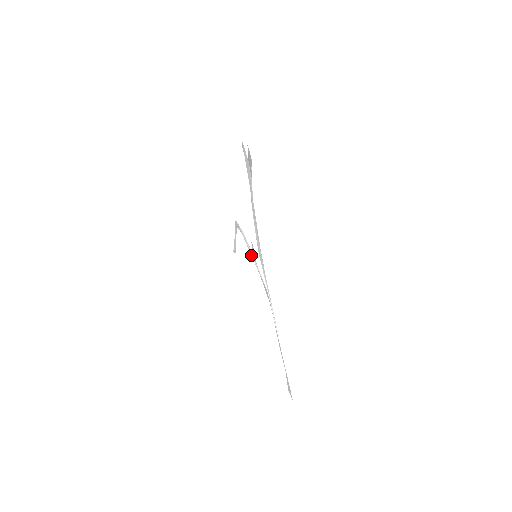
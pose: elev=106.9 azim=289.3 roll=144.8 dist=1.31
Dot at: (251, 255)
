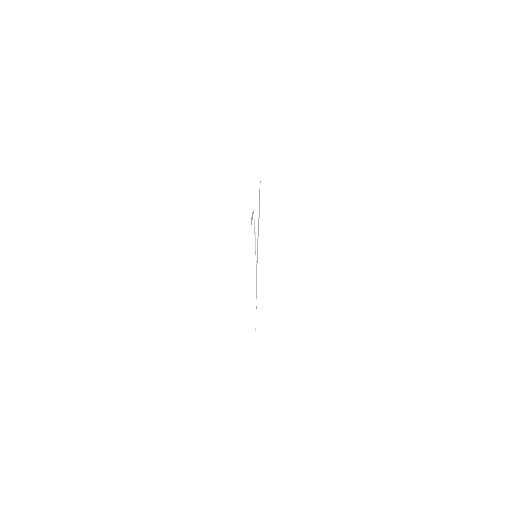
Dot at: (255, 248)
